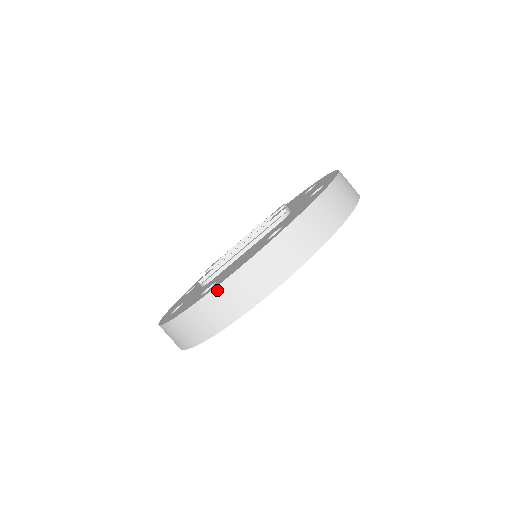
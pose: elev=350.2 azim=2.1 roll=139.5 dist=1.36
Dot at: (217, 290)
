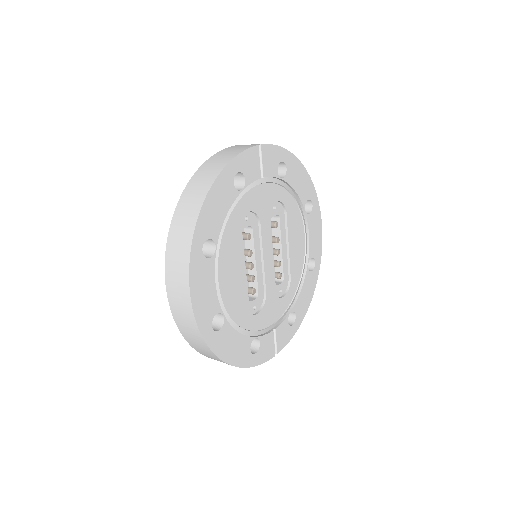
Dot at: (174, 316)
